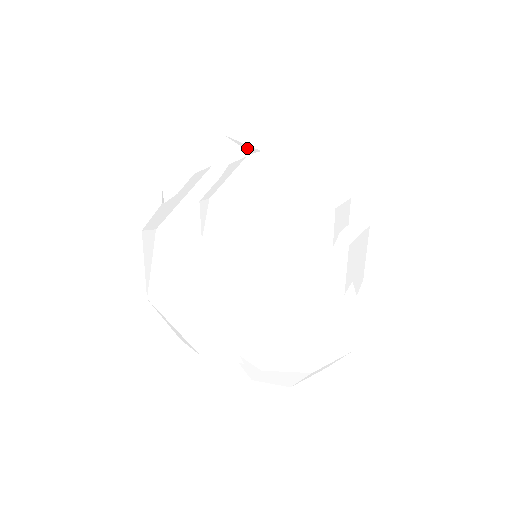
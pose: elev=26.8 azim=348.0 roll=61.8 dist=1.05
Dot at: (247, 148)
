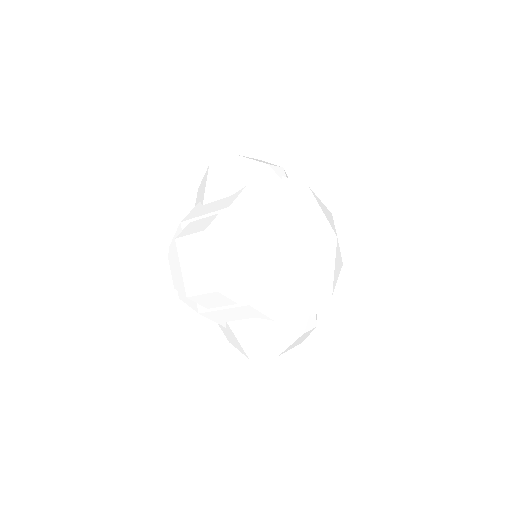
Dot at: (241, 176)
